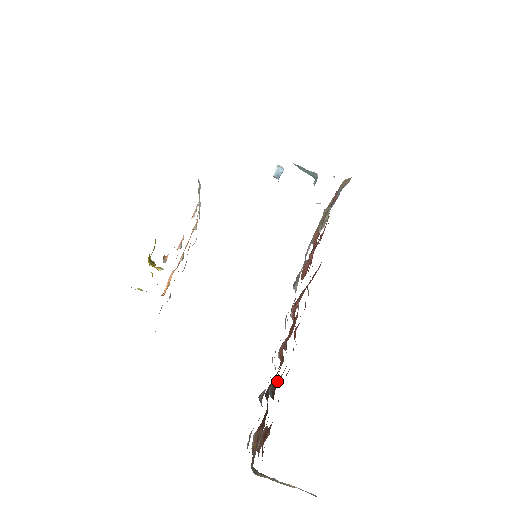
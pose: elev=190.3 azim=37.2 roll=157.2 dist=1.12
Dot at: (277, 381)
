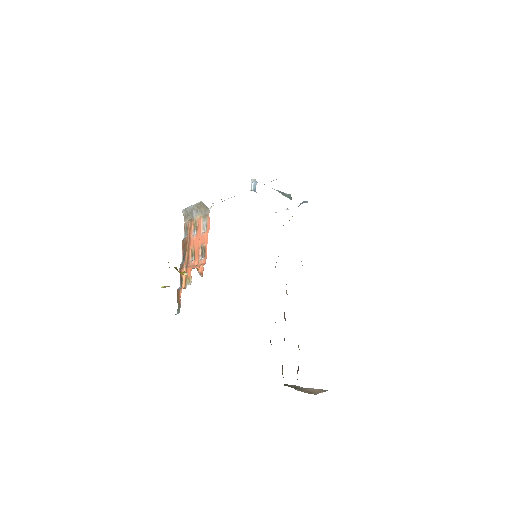
Dot at: occluded
